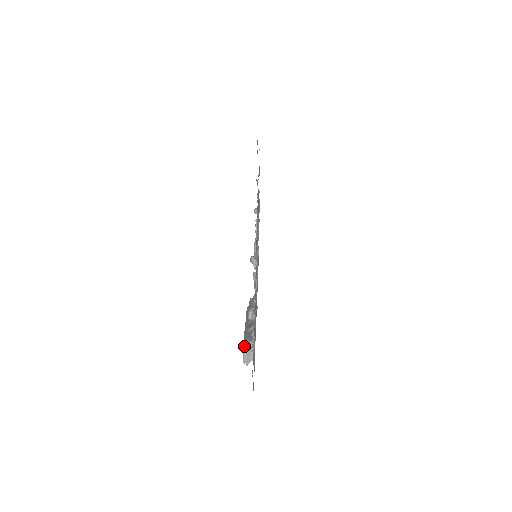
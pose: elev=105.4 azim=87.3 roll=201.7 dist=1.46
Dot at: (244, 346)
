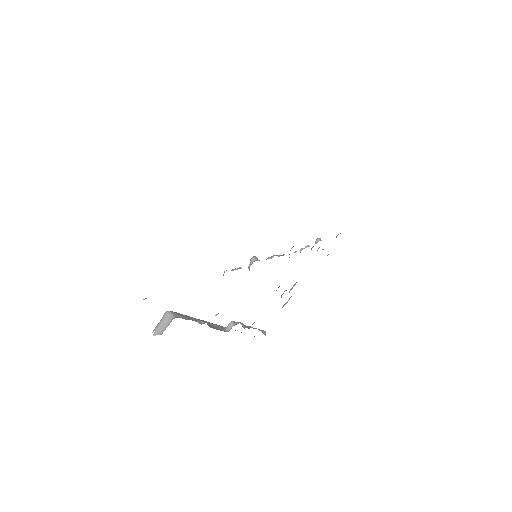
Dot at: (165, 314)
